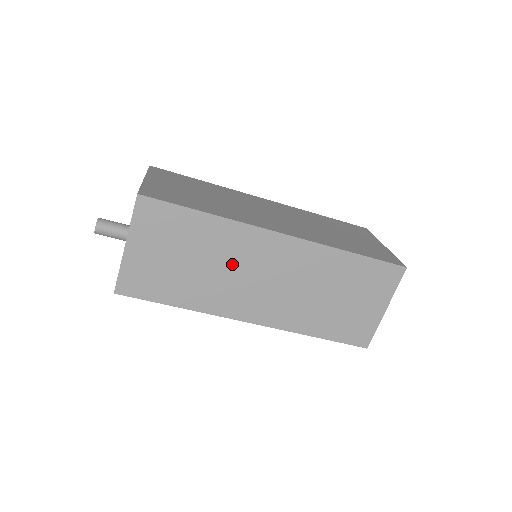
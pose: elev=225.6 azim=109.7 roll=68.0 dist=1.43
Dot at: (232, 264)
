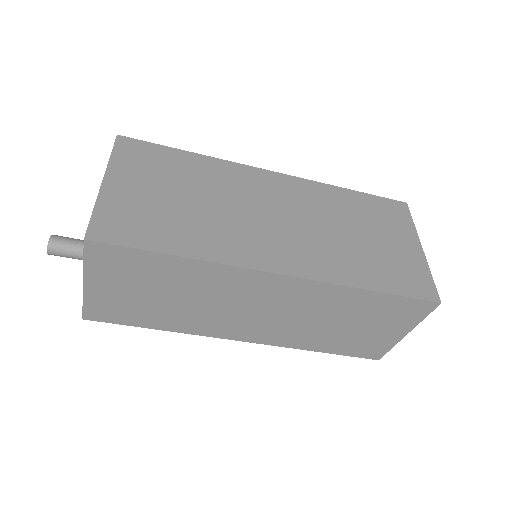
Dot at: (217, 299)
